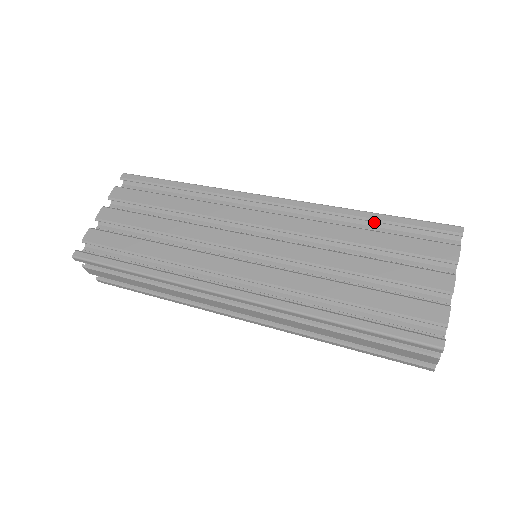
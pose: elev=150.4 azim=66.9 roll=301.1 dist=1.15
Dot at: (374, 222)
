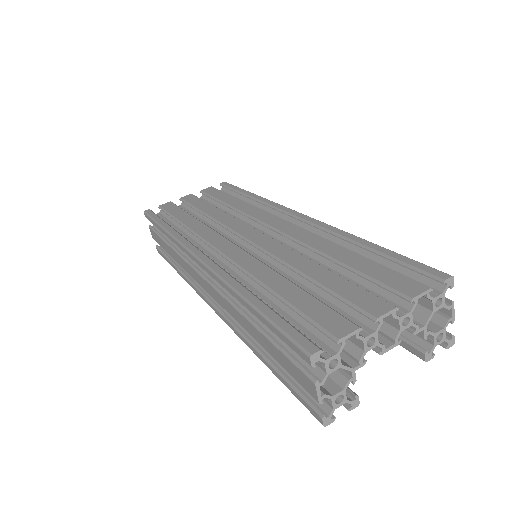
Dot at: (368, 252)
